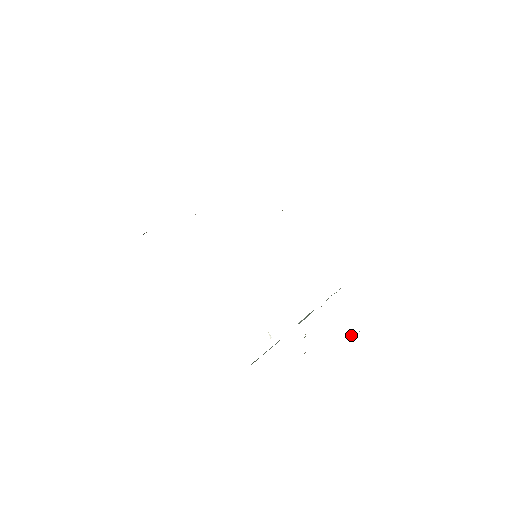
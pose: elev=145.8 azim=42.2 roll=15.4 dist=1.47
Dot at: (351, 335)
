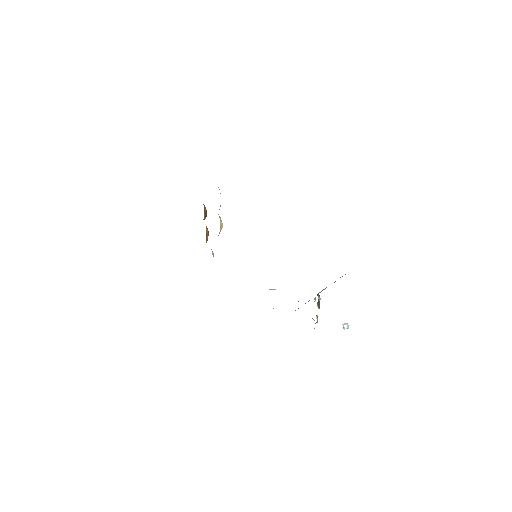
Dot at: occluded
